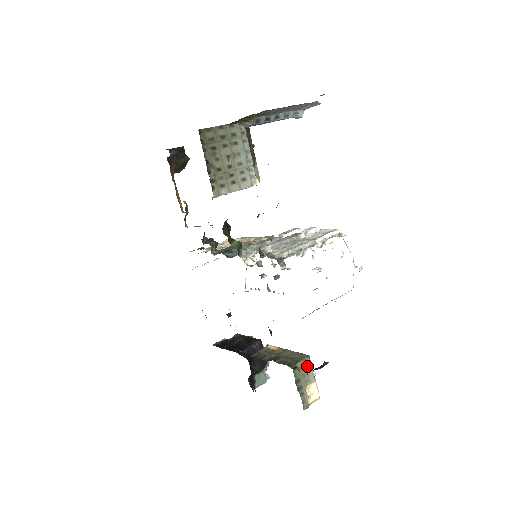
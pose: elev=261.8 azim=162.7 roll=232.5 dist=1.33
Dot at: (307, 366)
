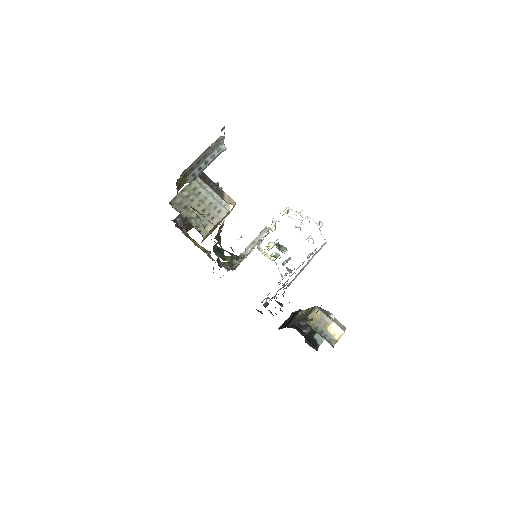
Dot at: (319, 314)
